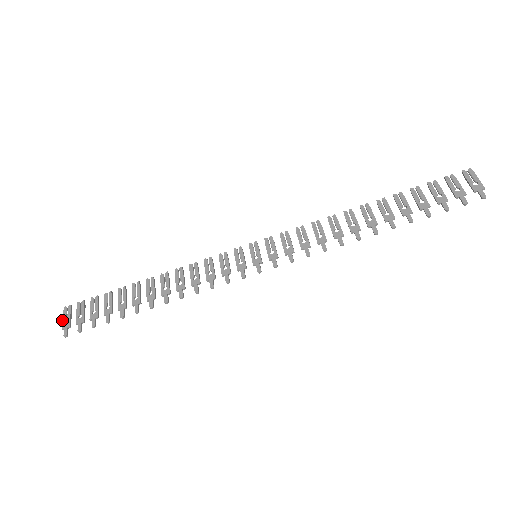
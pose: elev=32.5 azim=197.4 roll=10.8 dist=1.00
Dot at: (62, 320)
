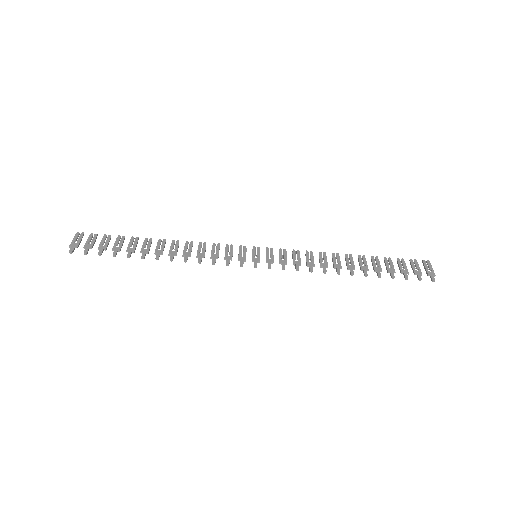
Dot at: (72, 240)
